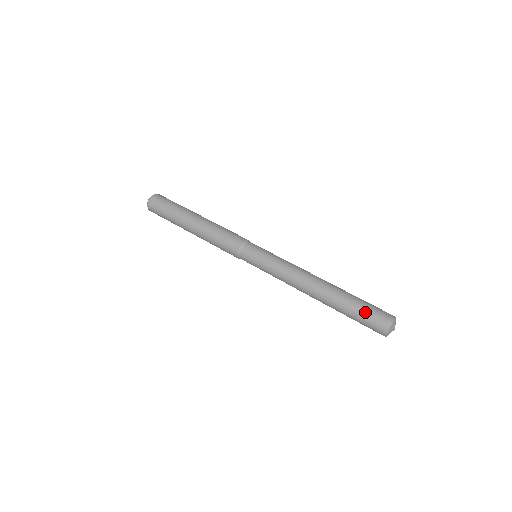
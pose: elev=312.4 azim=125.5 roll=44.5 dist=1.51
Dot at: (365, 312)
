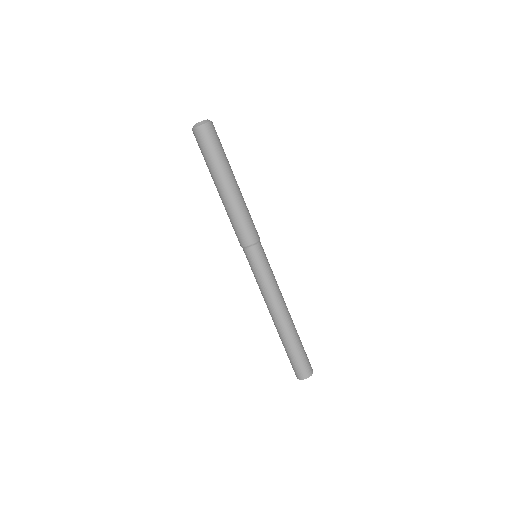
Dot at: (290, 360)
